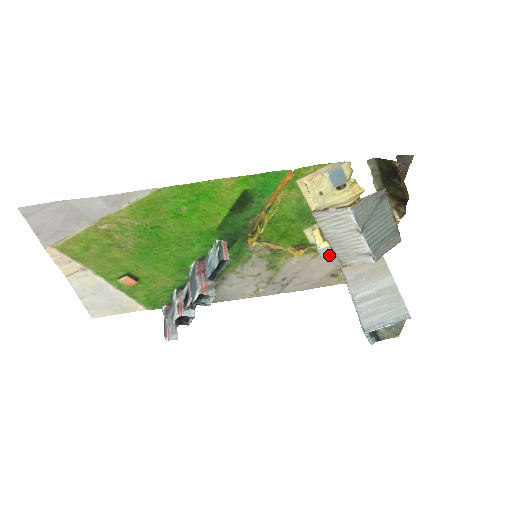
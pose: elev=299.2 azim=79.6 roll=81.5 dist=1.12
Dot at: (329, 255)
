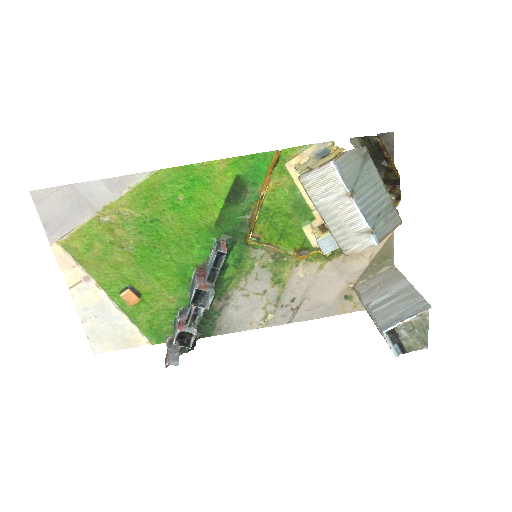
Dot at: (331, 249)
